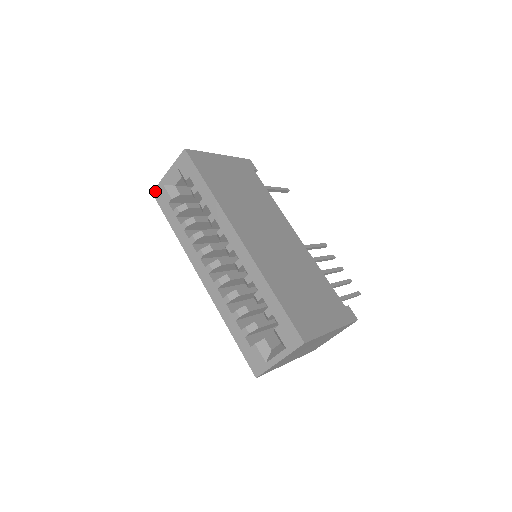
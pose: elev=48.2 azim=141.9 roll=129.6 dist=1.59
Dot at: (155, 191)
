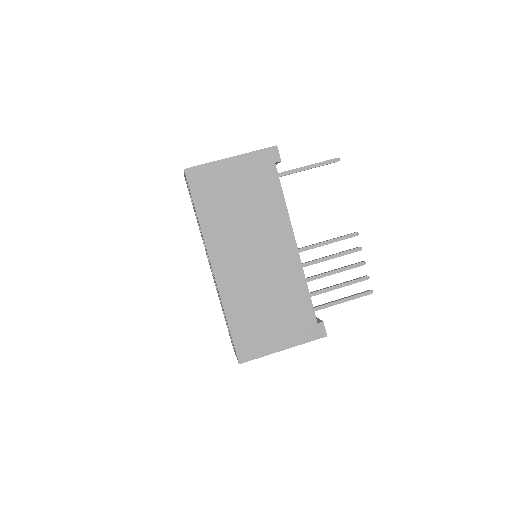
Dot at: occluded
